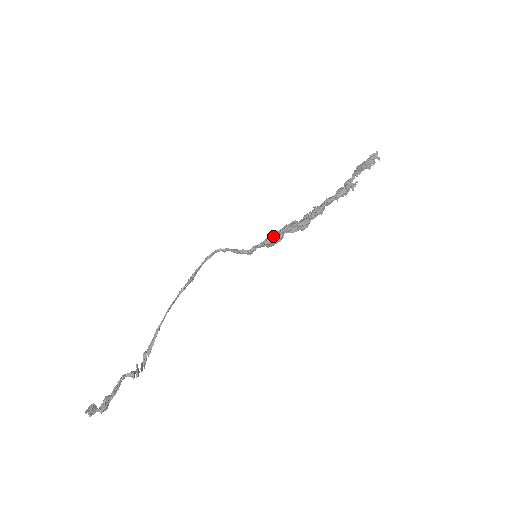
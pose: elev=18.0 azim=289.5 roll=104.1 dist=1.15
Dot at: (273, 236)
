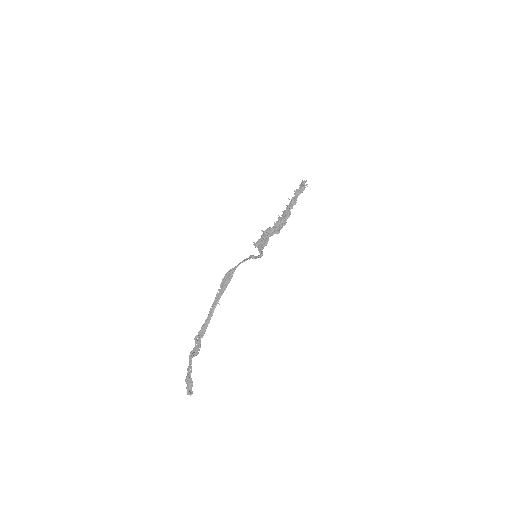
Dot at: occluded
